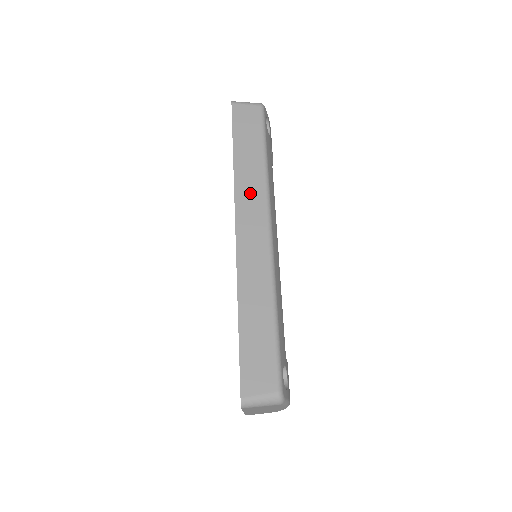
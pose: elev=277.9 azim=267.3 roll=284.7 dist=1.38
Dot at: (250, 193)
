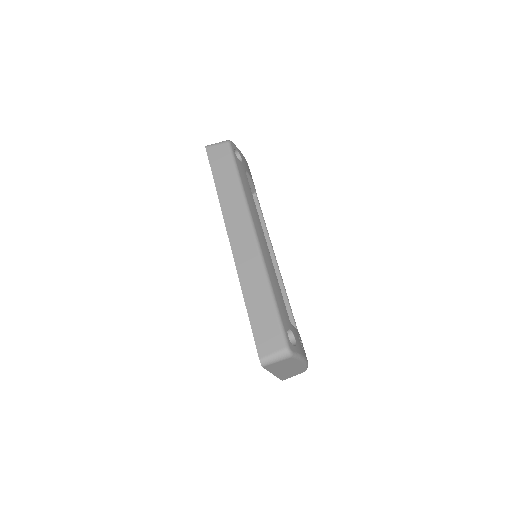
Dot at: (234, 210)
